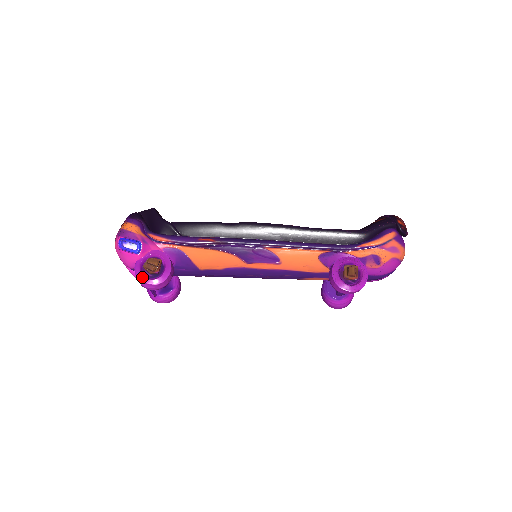
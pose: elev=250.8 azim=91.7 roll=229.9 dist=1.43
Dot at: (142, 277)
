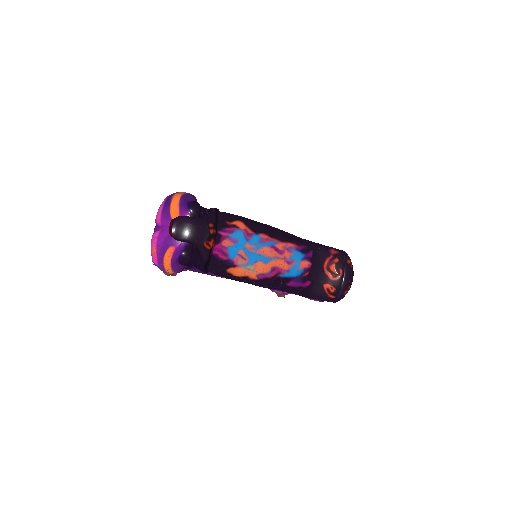
Dot at: occluded
